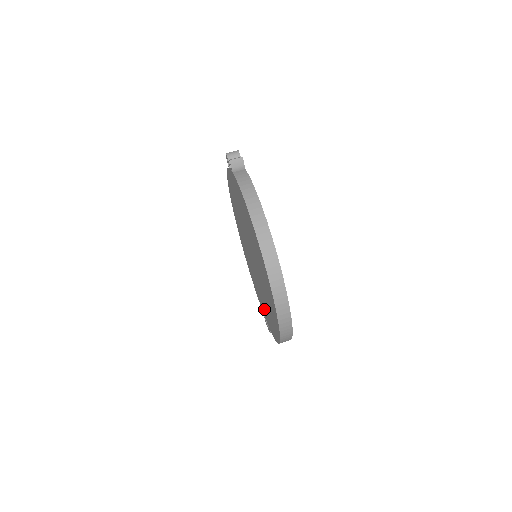
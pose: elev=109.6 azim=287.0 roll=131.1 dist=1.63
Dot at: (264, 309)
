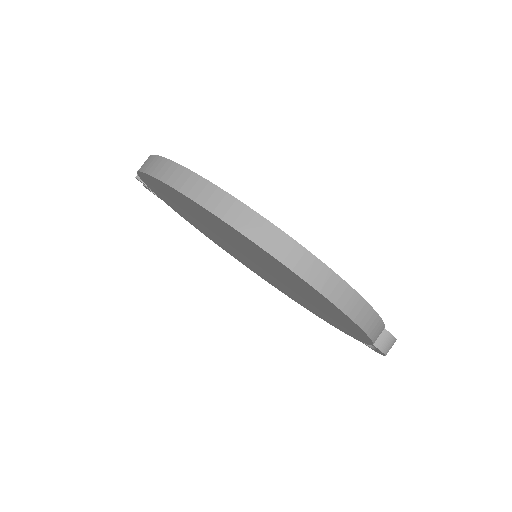
Dot at: occluded
